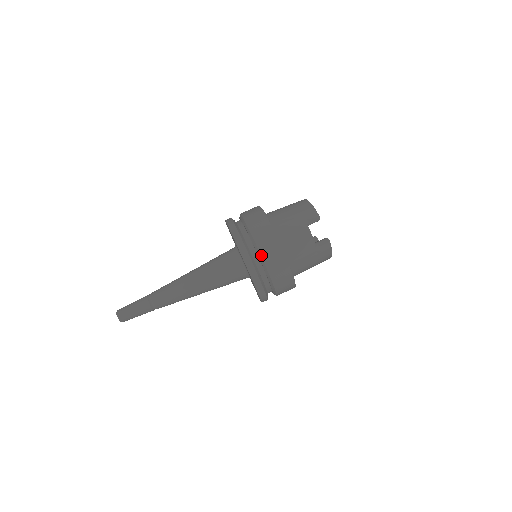
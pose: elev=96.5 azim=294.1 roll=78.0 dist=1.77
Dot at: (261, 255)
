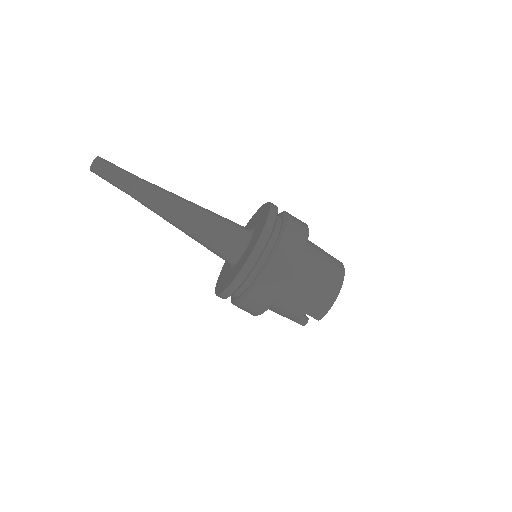
Dot at: (240, 302)
